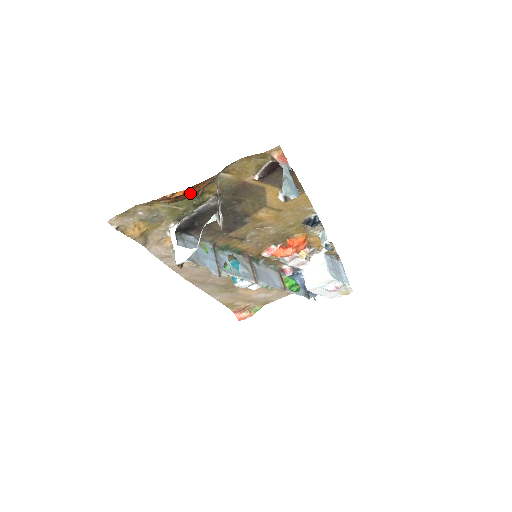
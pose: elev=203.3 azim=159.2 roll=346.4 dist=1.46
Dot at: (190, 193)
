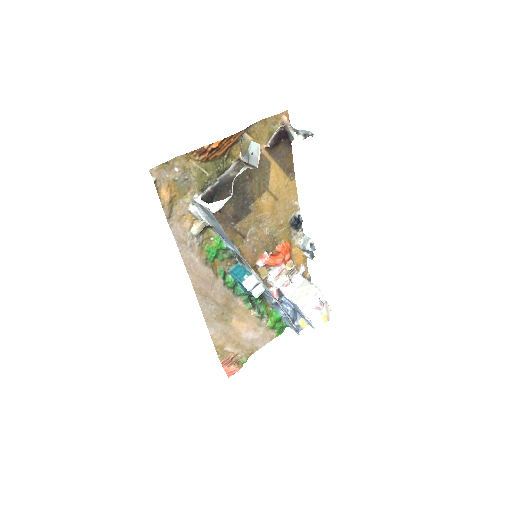
Dot at: (221, 150)
